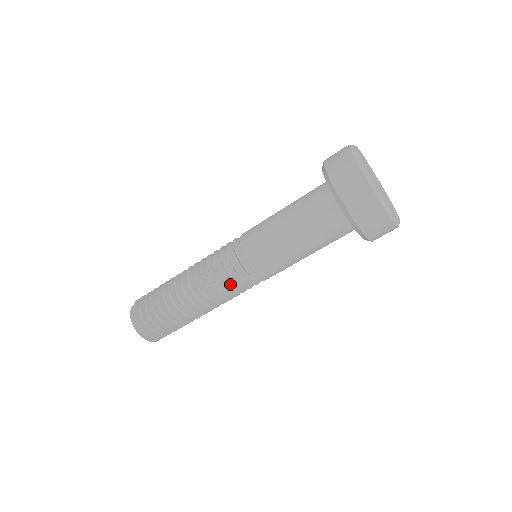
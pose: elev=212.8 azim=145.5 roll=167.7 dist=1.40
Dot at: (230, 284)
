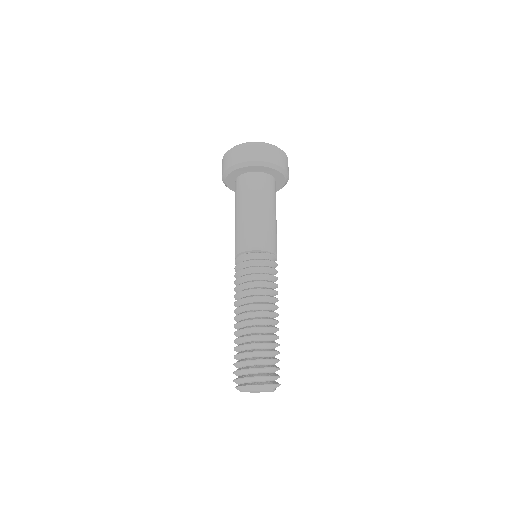
Dot at: (249, 275)
